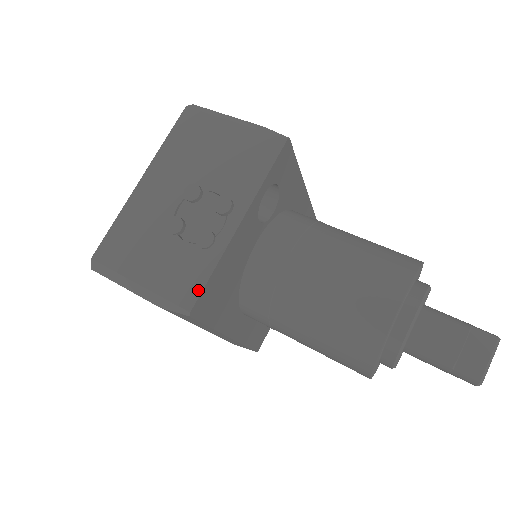
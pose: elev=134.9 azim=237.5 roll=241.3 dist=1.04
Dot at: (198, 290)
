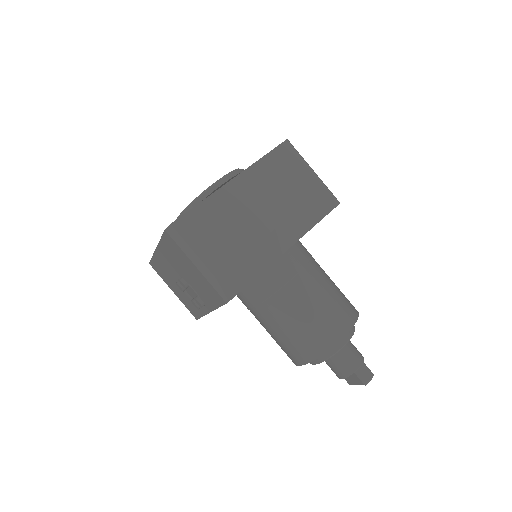
Dot at: (198, 317)
